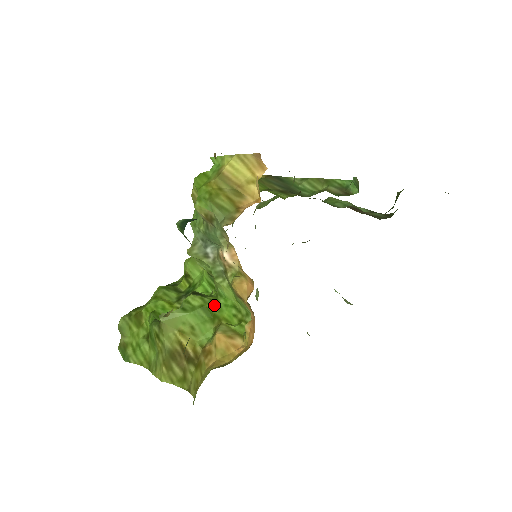
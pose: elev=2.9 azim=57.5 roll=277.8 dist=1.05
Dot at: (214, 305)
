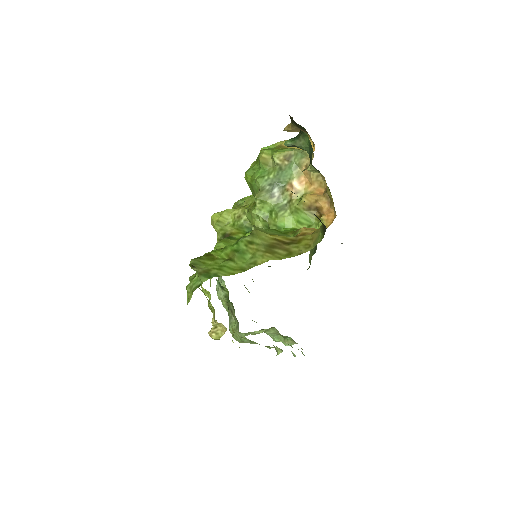
Dot at: (279, 231)
